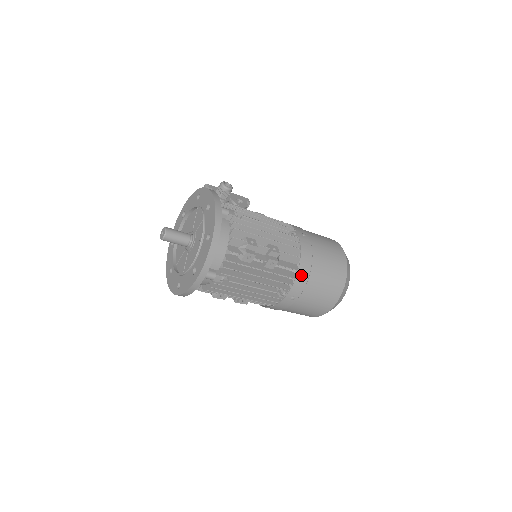
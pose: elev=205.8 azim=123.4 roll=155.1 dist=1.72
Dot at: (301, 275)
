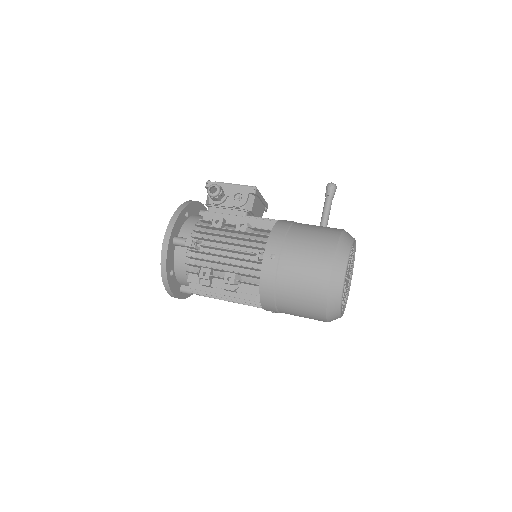
Dot at: (265, 300)
